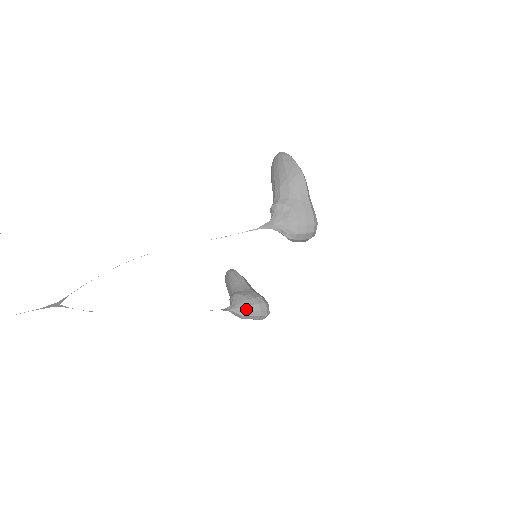
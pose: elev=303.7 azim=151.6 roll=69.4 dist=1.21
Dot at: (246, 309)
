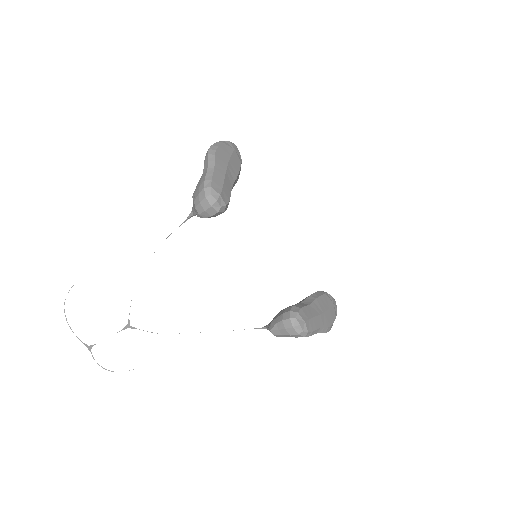
Dot at: (272, 322)
